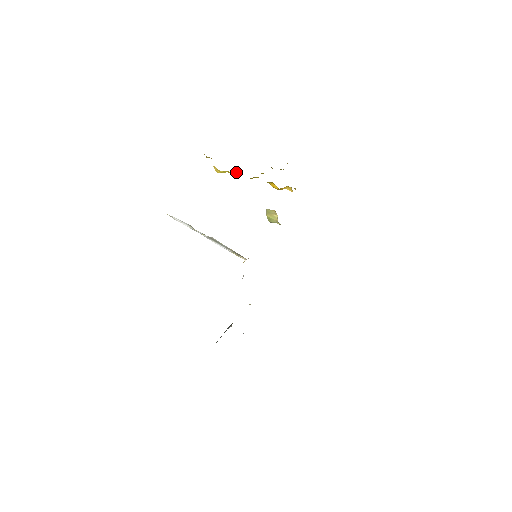
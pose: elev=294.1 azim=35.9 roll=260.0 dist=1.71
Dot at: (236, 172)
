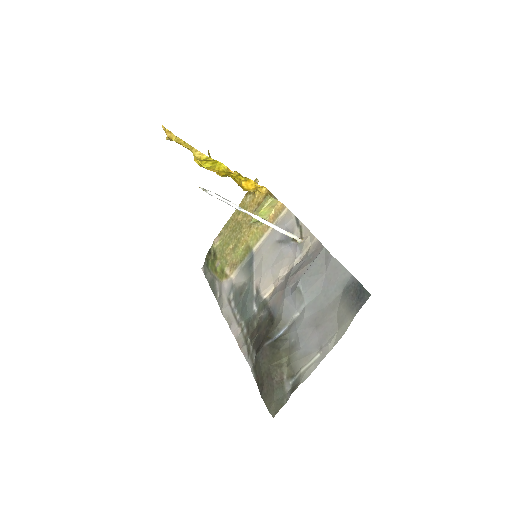
Dot at: (214, 163)
